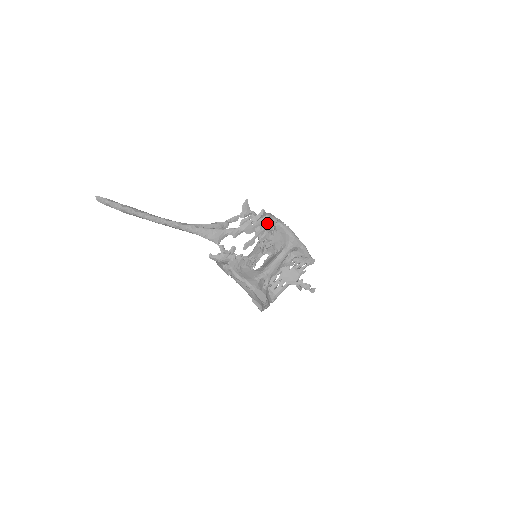
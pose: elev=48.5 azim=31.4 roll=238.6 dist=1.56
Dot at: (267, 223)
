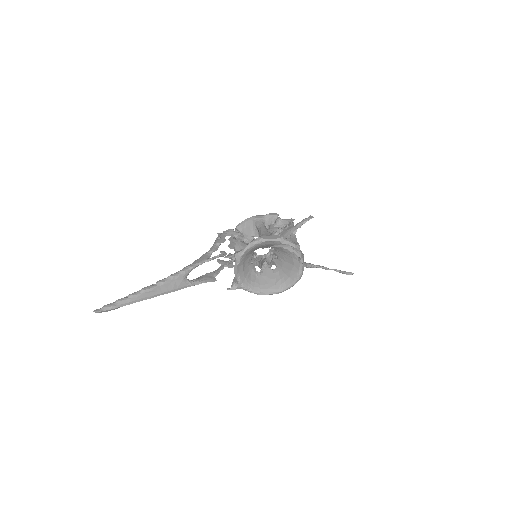
Dot at: (229, 232)
